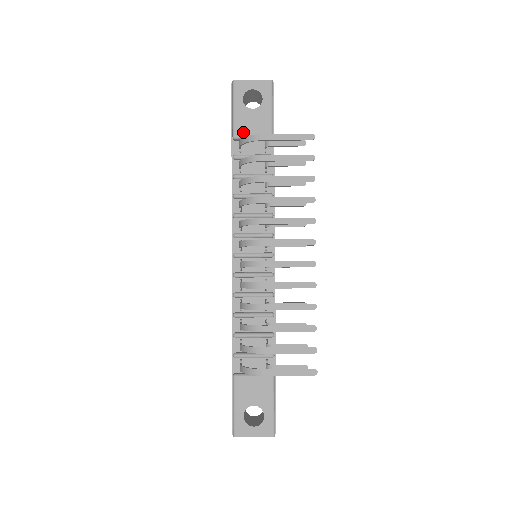
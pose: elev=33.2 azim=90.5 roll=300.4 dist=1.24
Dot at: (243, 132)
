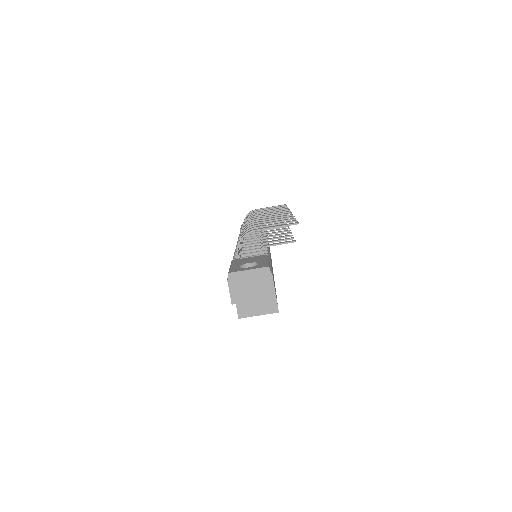
Dot at: occluded
